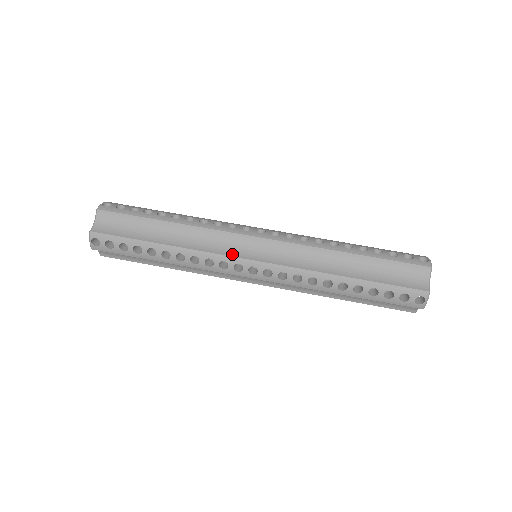
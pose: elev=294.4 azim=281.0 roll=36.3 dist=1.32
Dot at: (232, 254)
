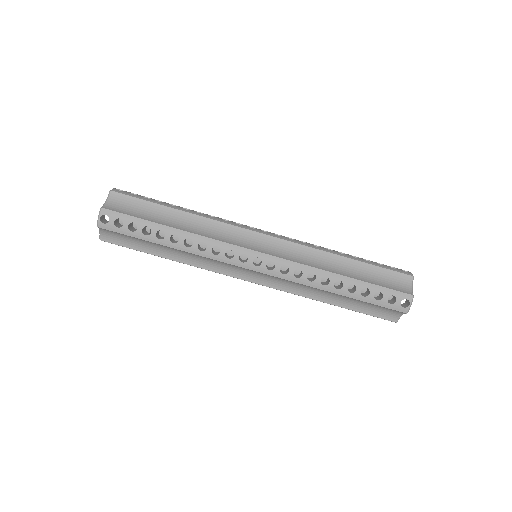
Dot at: (231, 274)
